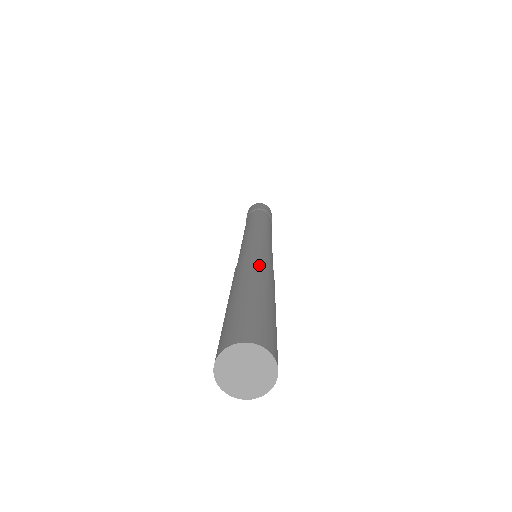
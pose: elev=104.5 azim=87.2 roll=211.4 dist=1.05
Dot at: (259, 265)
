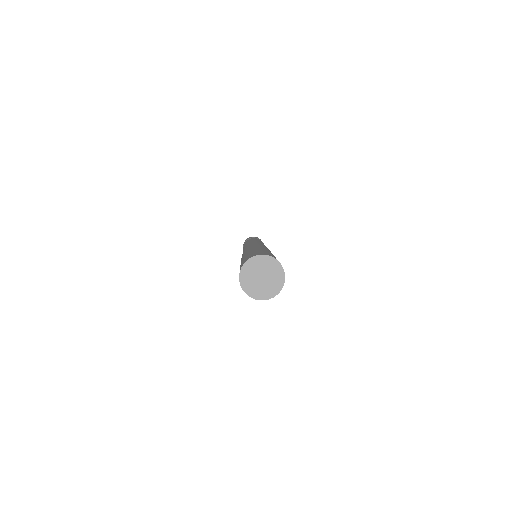
Dot at: (258, 245)
